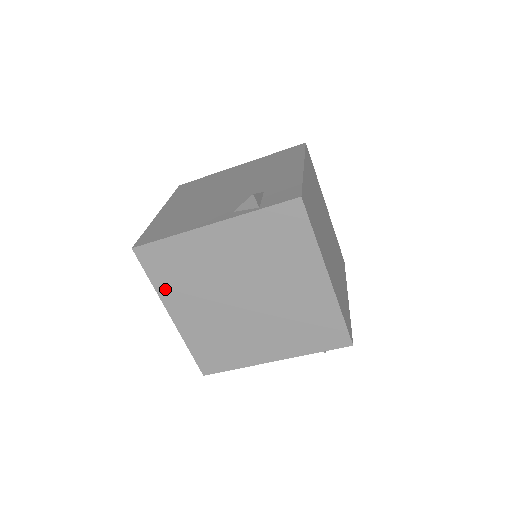
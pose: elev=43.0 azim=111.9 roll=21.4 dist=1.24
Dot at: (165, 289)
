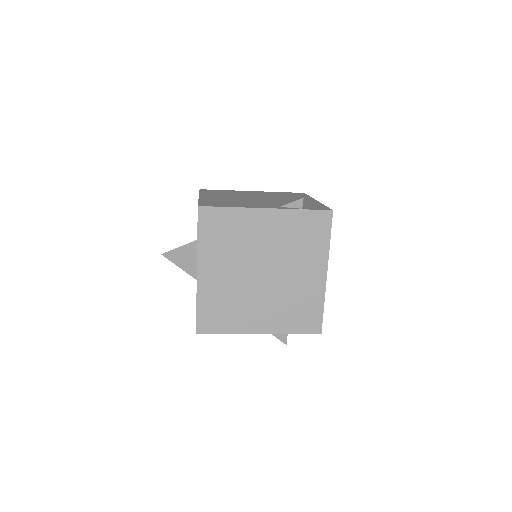
Dot at: (206, 247)
